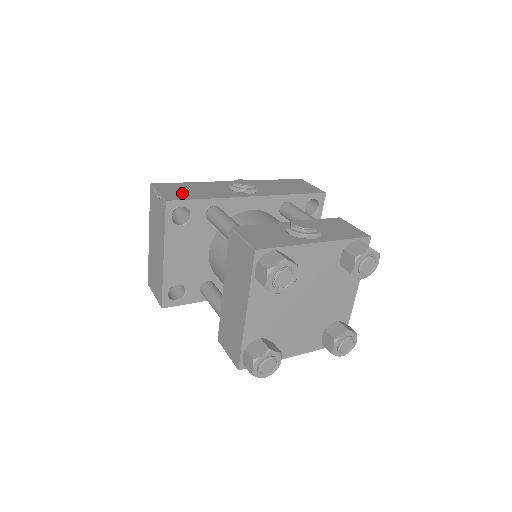
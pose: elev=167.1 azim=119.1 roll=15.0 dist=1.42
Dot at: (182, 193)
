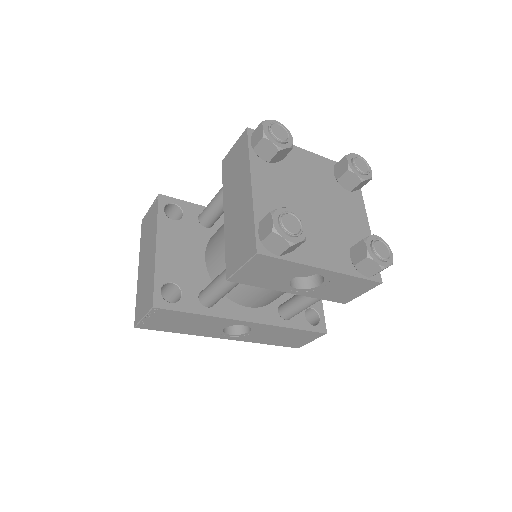
Dot at: occluded
